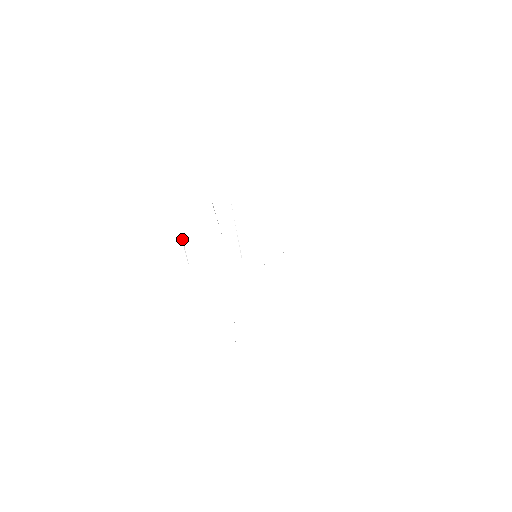
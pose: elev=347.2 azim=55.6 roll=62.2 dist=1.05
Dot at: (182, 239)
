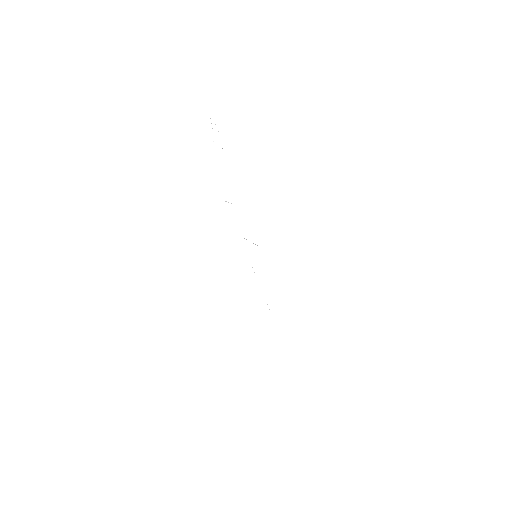
Dot at: occluded
